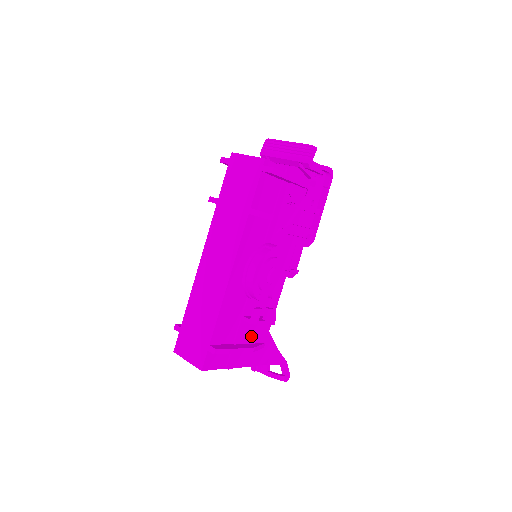
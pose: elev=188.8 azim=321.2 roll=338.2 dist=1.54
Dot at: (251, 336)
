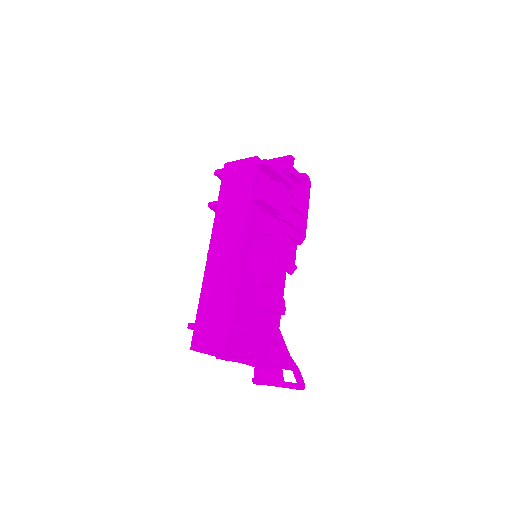
Dot at: (265, 328)
